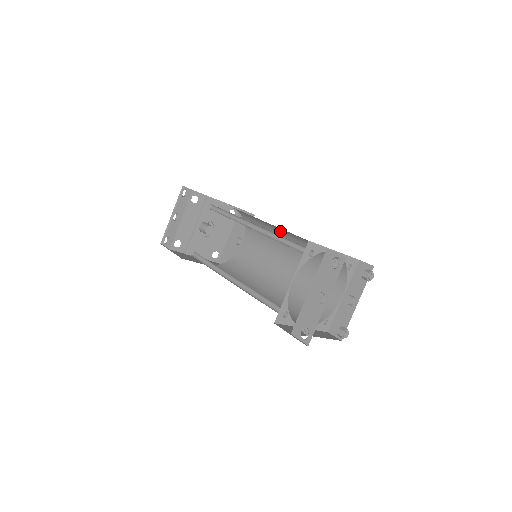
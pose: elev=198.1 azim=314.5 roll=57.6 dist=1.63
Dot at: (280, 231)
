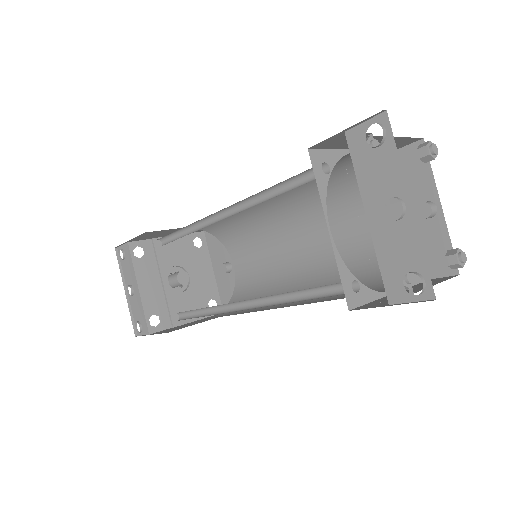
Dot at: (264, 205)
